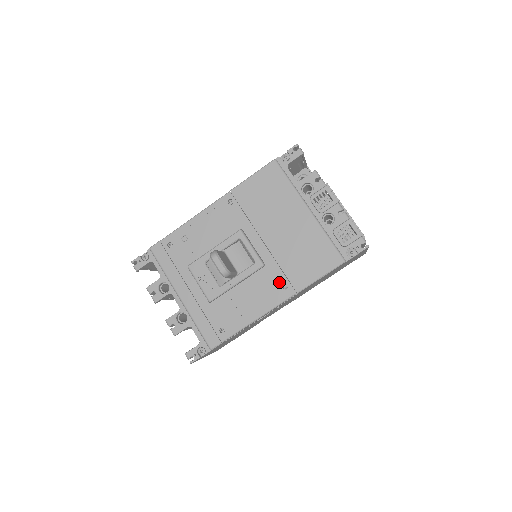
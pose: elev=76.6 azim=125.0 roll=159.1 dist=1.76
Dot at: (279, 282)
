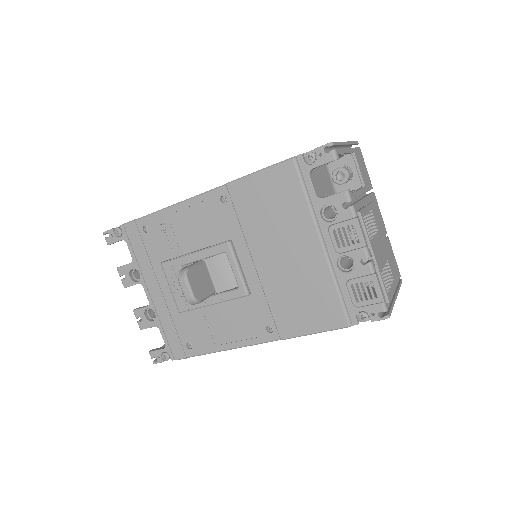
Dot at: (263, 319)
